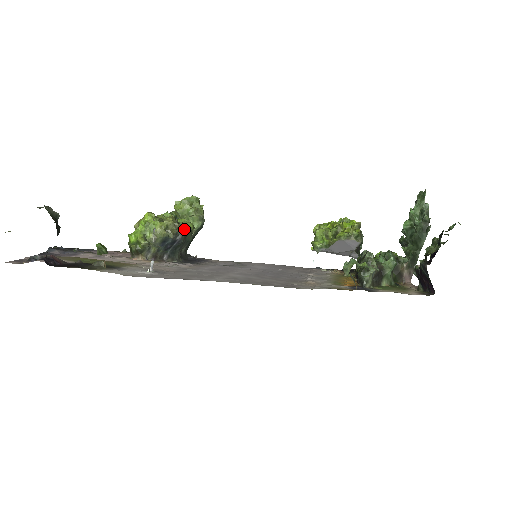
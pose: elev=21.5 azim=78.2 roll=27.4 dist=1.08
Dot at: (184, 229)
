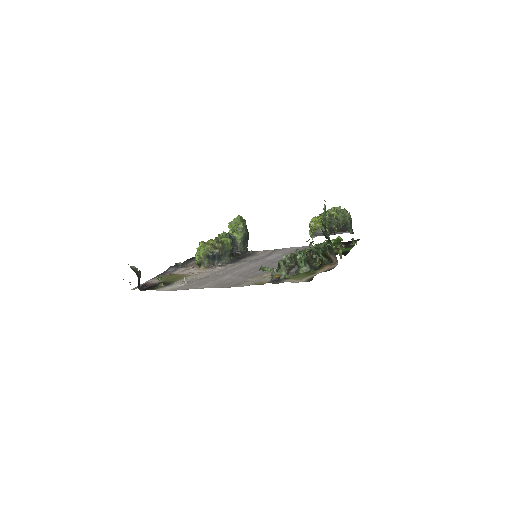
Dot at: (219, 247)
